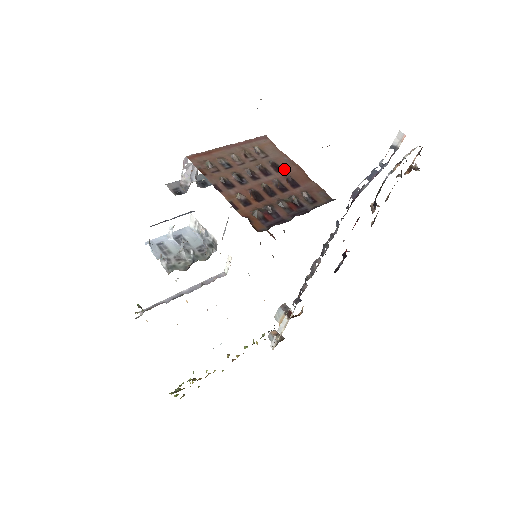
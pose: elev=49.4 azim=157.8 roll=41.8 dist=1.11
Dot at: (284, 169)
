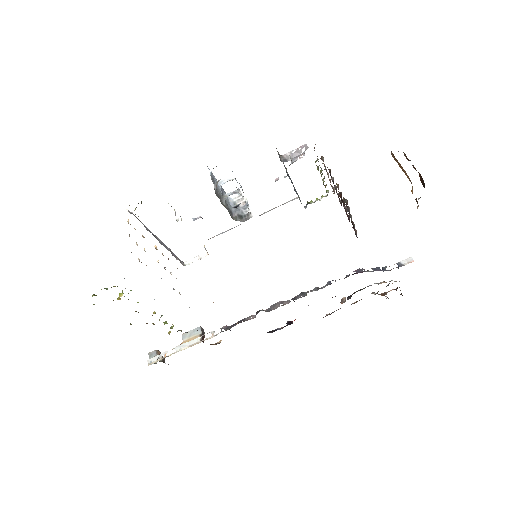
Dot at: occluded
